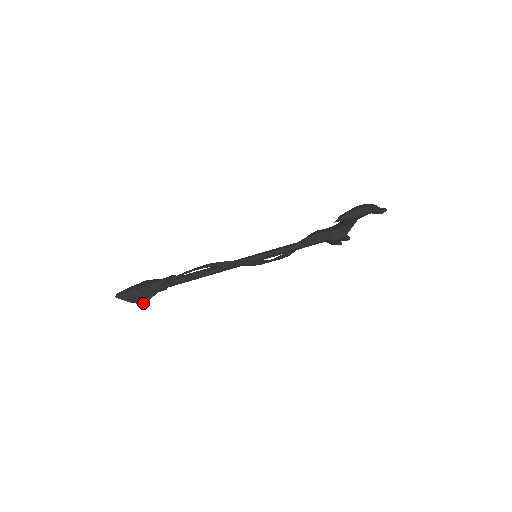
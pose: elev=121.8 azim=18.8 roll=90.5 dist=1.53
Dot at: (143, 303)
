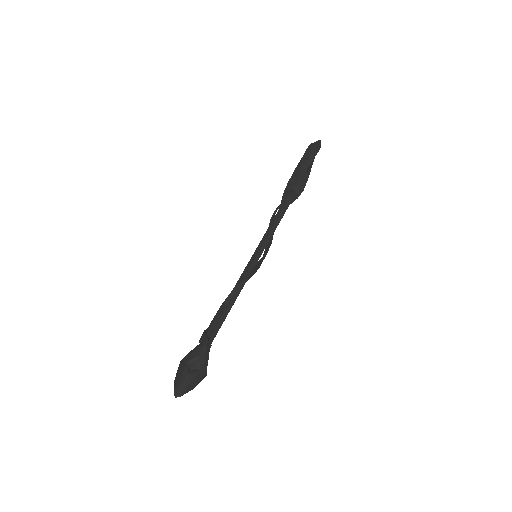
Dot at: occluded
